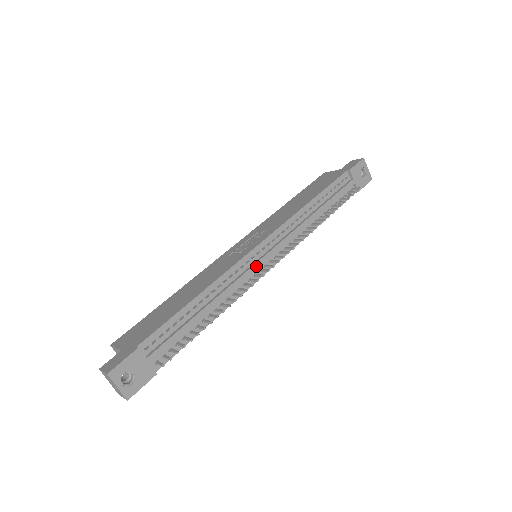
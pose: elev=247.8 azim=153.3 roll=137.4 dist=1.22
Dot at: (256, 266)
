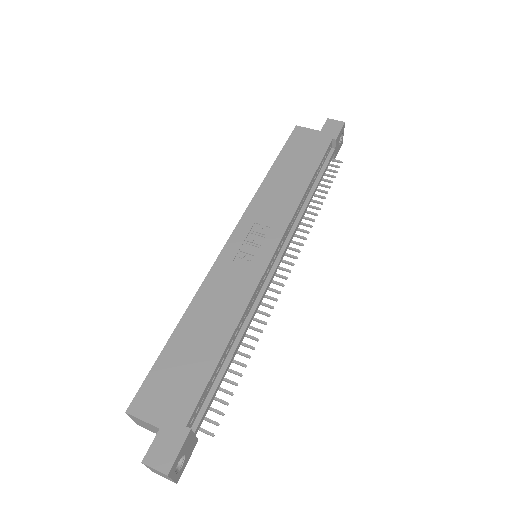
Dot at: (271, 280)
